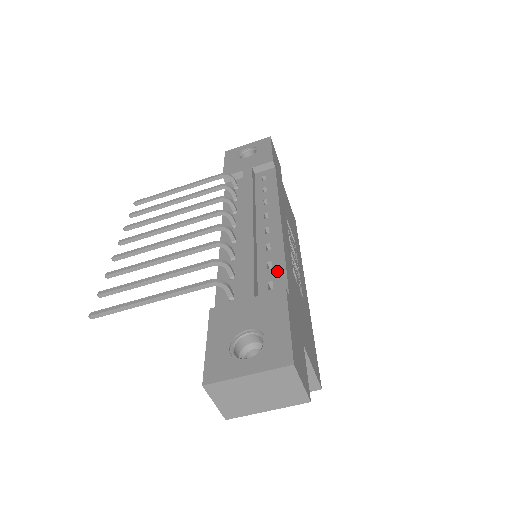
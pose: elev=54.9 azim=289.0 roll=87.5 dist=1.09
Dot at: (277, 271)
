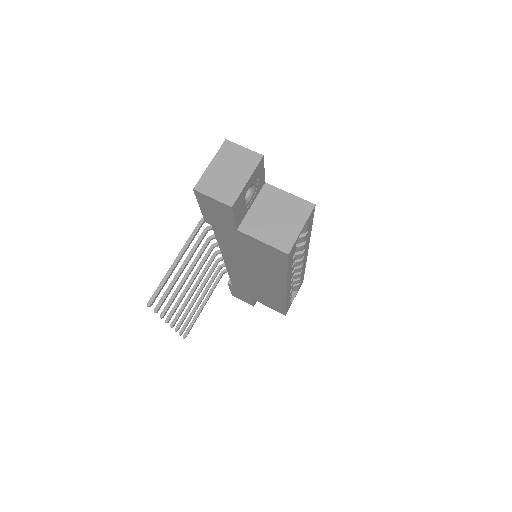
Dot at: occluded
